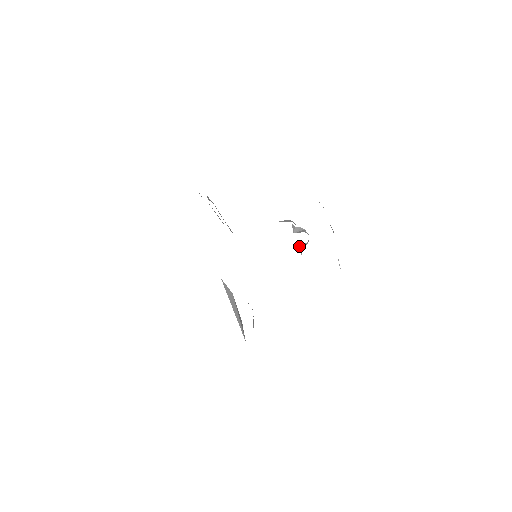
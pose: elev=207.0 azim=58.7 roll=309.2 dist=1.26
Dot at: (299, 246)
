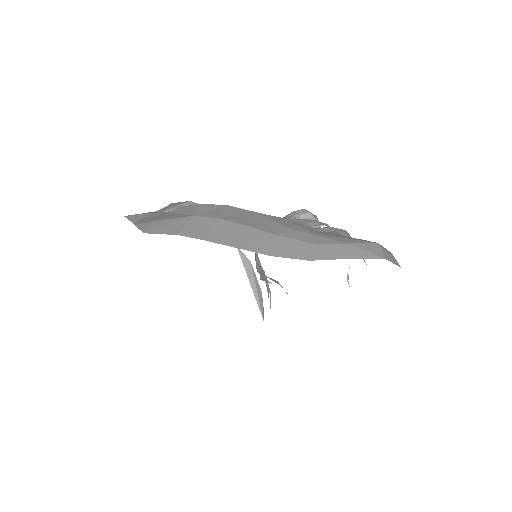
Dot at: occluded
